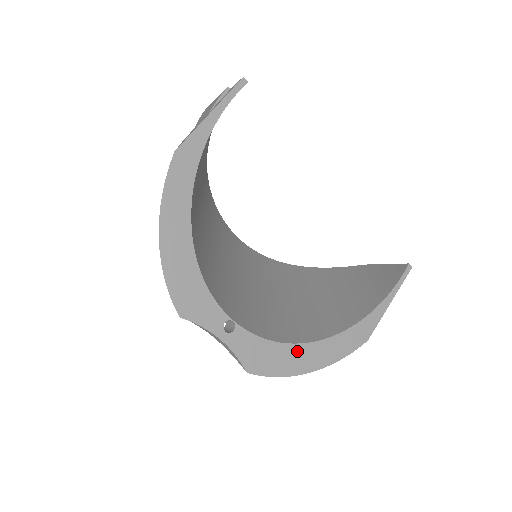
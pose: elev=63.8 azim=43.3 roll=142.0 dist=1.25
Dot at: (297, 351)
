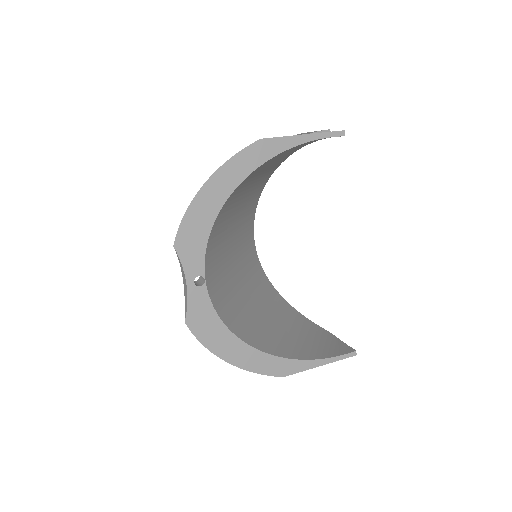
Dot at: (230, 339)
